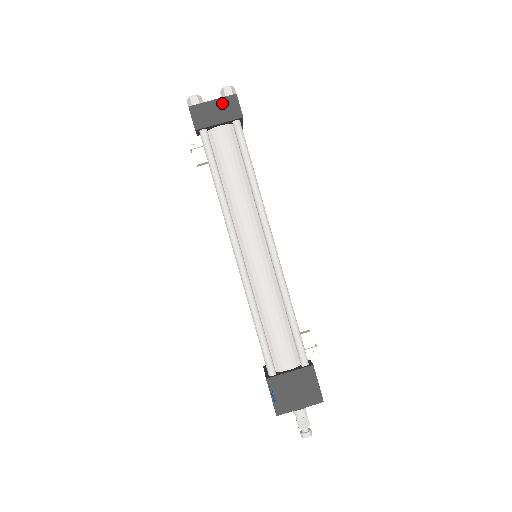
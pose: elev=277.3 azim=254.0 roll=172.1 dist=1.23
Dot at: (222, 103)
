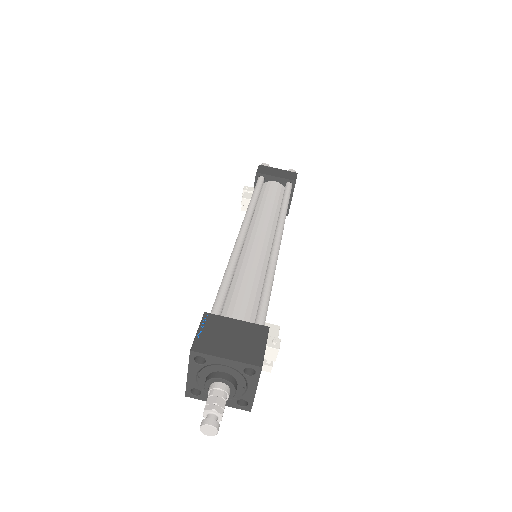
Dot at: (284, 172)
